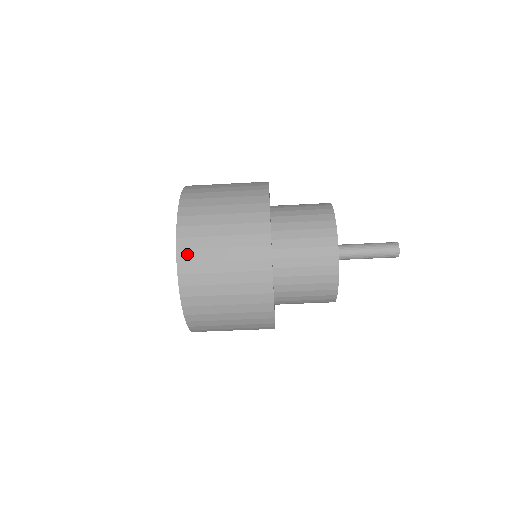
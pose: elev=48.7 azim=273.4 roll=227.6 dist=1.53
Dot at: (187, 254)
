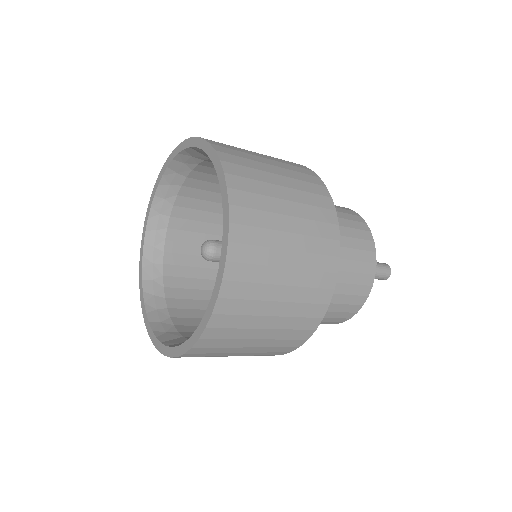
Dot at: (239, 270)
